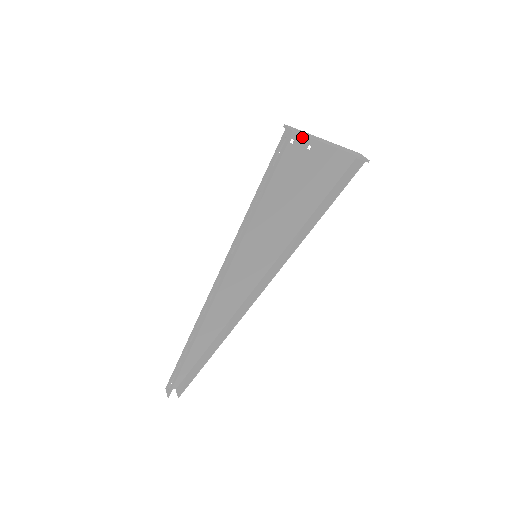
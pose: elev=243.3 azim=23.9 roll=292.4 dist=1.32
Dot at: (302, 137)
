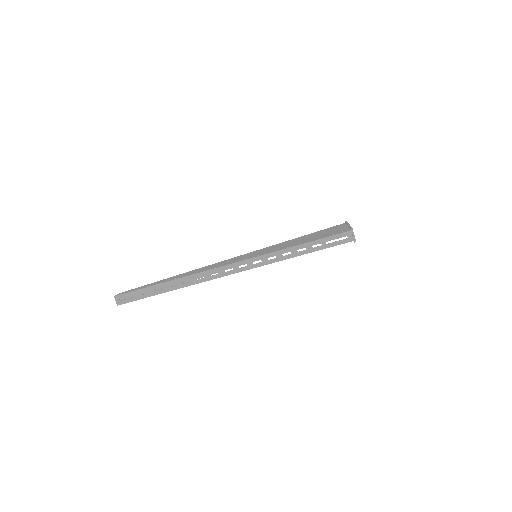
Dot at: occluded
